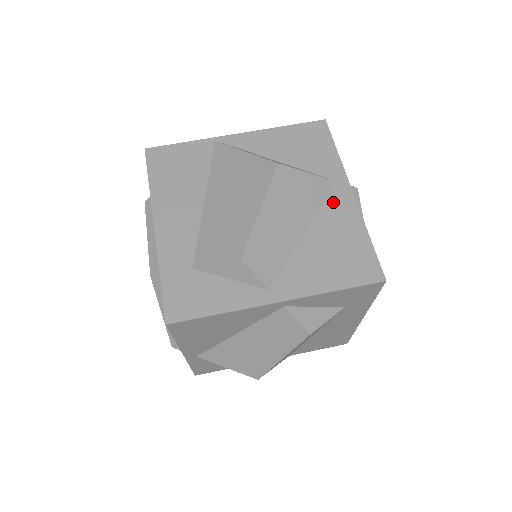
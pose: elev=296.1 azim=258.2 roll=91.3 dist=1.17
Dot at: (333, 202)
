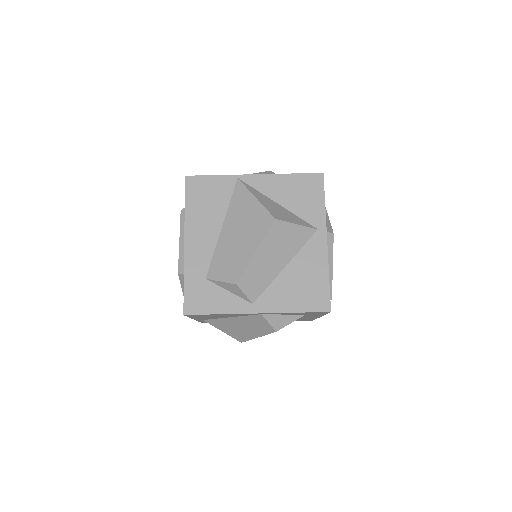
Dot at: (311, 246)
